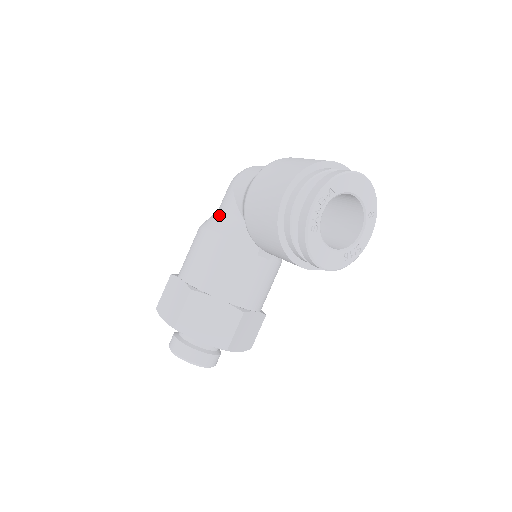
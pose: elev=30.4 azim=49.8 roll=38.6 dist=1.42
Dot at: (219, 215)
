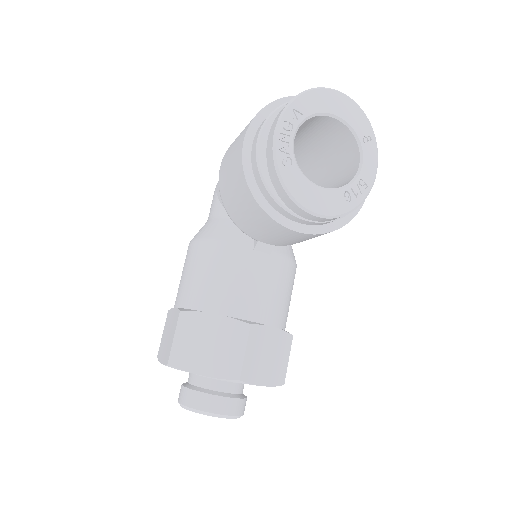
Dot at: (205, 223)
